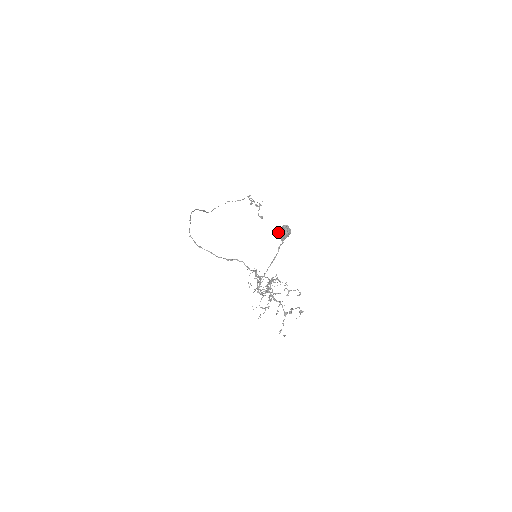
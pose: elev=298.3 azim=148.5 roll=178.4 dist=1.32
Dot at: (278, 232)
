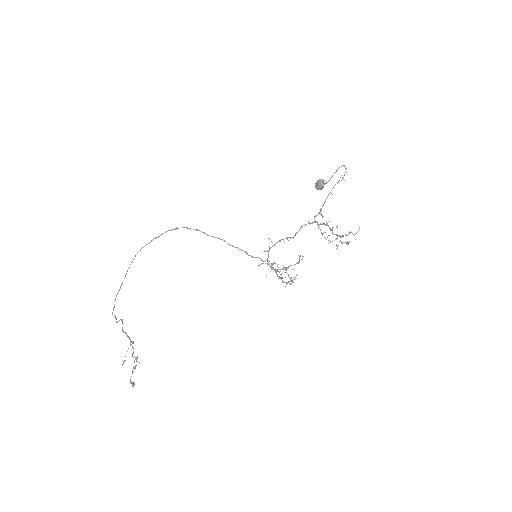
Dot at: (319, 179)
